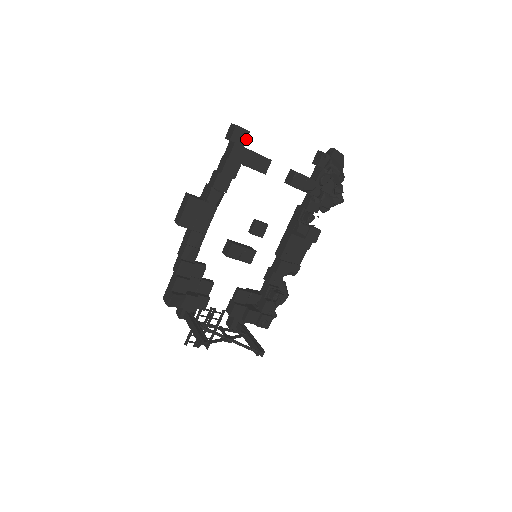
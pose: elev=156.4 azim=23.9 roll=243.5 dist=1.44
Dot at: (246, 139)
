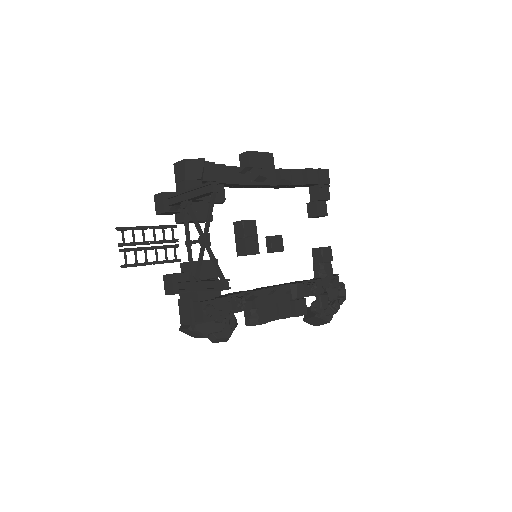
Dot at: occluded
